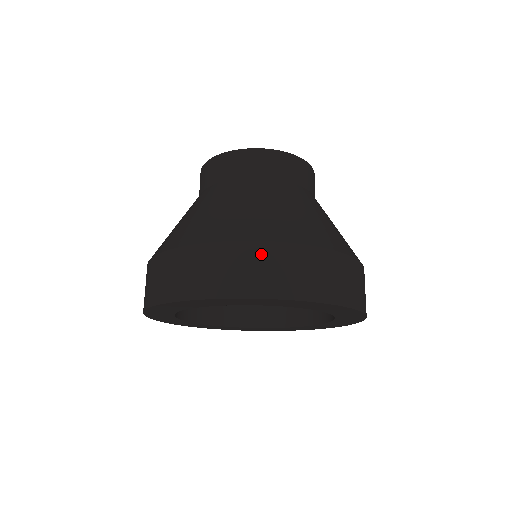
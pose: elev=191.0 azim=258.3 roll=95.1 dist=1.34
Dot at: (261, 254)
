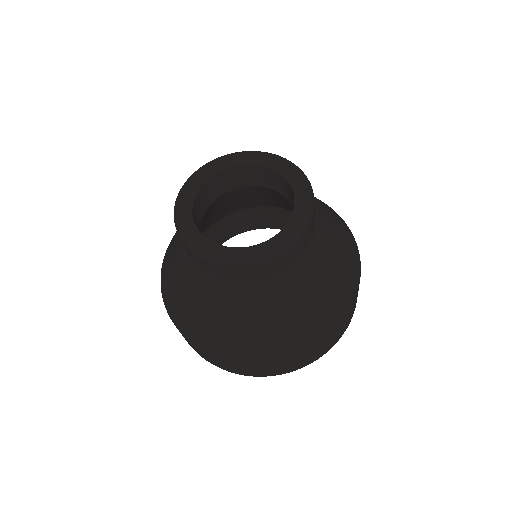
Dot at: (222, 361)
